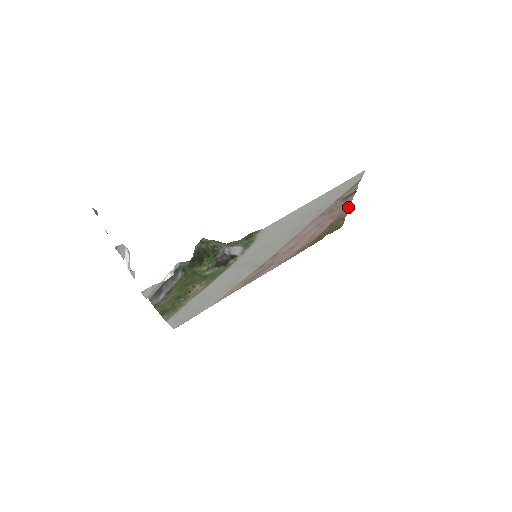
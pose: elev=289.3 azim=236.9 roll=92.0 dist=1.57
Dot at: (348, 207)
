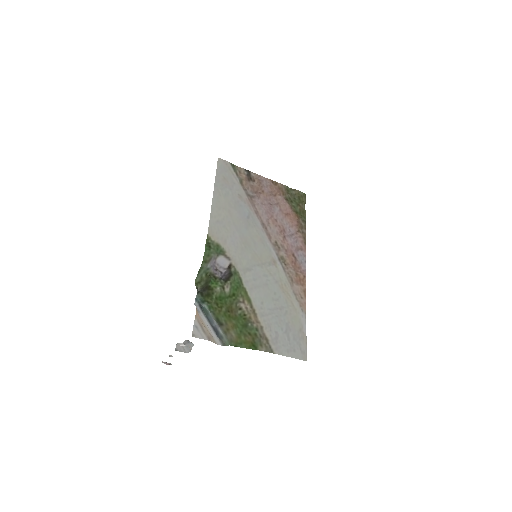
Dot at: (271, 181)
